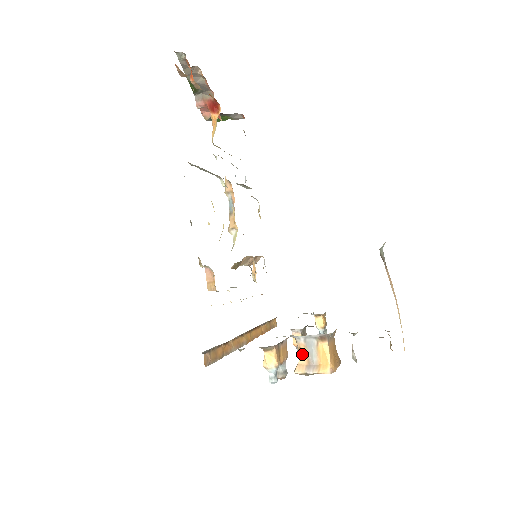
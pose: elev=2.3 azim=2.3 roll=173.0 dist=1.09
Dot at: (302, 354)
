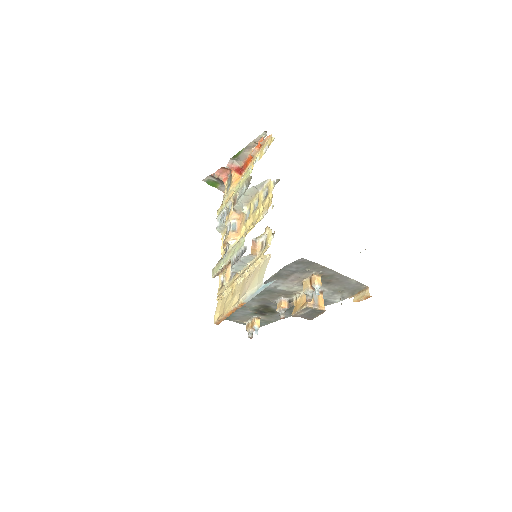
Dot at: occluded
